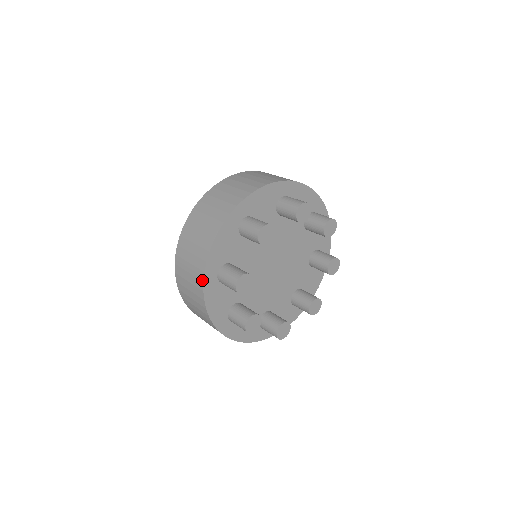
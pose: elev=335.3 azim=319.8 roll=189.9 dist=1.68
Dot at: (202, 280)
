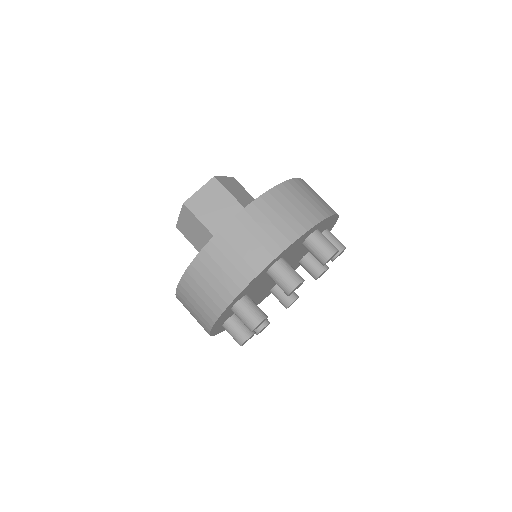
Dot at: occluded
